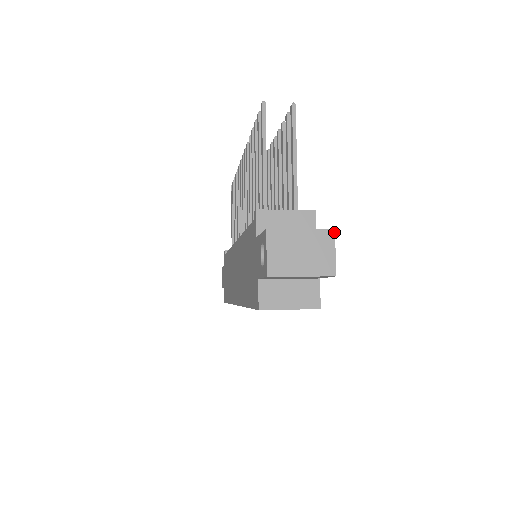
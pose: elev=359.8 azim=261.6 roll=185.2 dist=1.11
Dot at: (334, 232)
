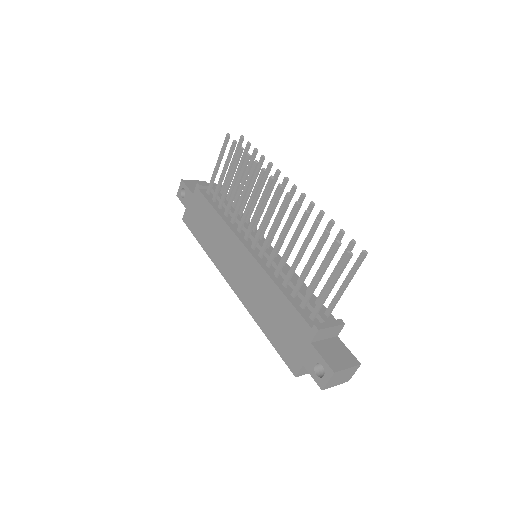
Dot at: occluded
